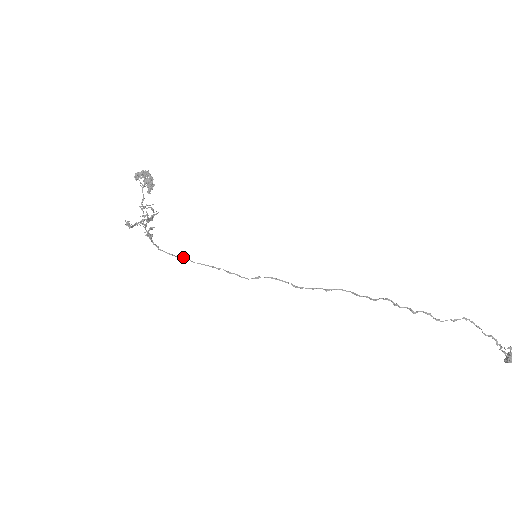
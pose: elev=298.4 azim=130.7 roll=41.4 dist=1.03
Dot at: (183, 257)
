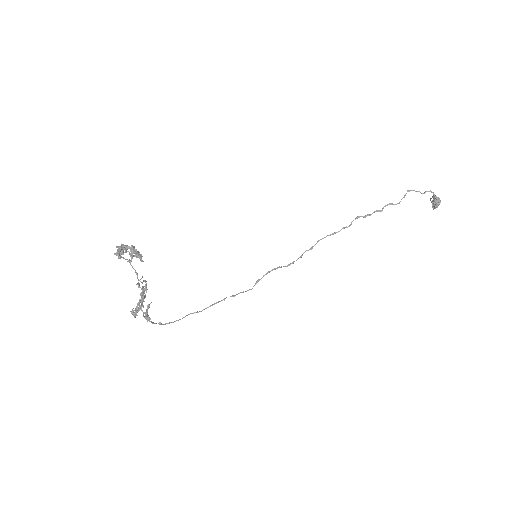
Dot at: (188, 314)
